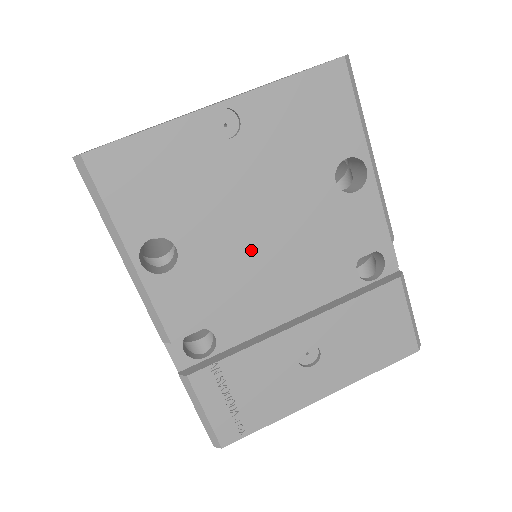
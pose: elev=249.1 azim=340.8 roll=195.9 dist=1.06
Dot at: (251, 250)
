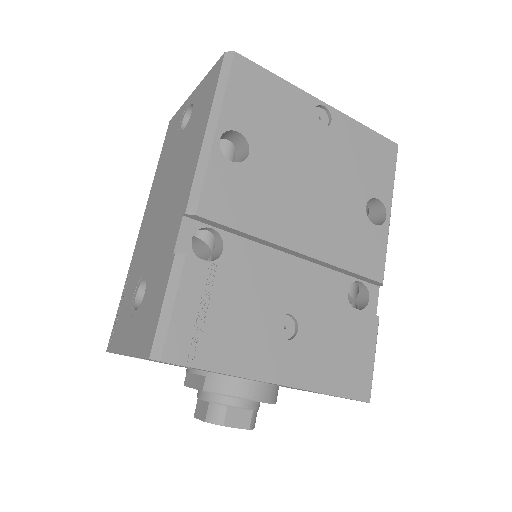
Dot at: (294, 200)
